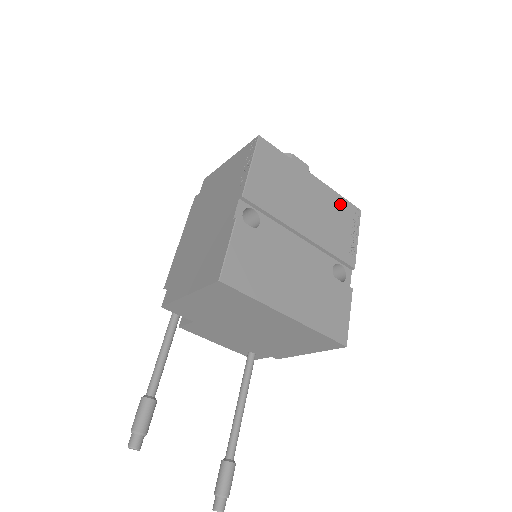
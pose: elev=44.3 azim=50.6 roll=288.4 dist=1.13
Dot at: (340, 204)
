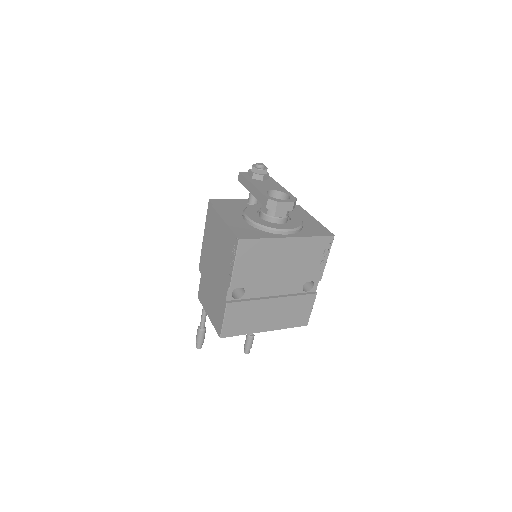
Dot at: (313, 244)
